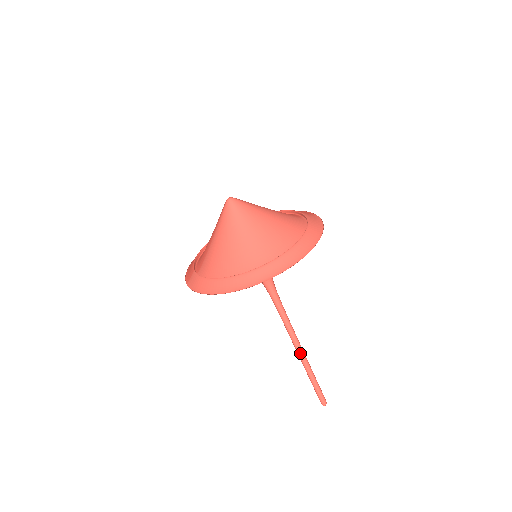
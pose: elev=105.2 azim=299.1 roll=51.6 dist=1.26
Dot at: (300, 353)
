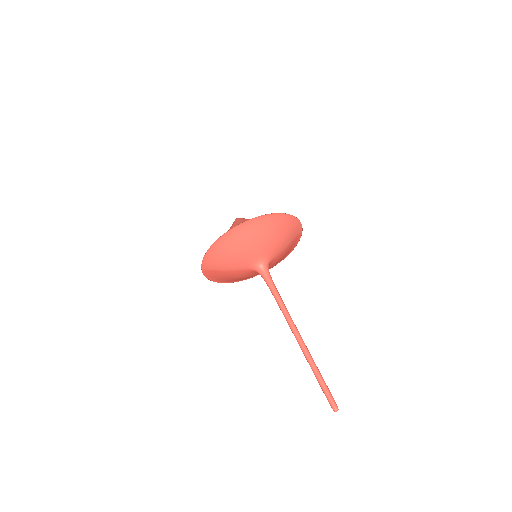
Dot at: (299, 341)
